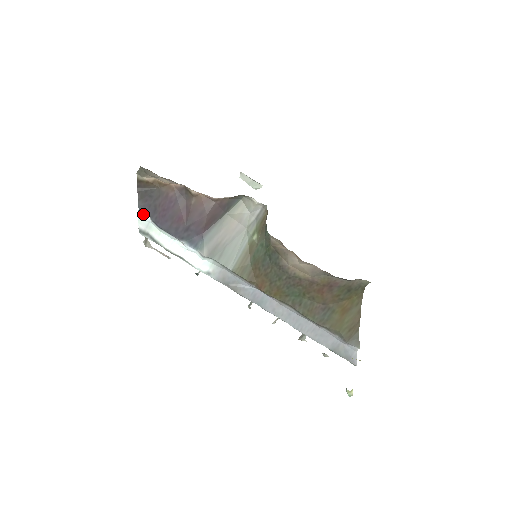
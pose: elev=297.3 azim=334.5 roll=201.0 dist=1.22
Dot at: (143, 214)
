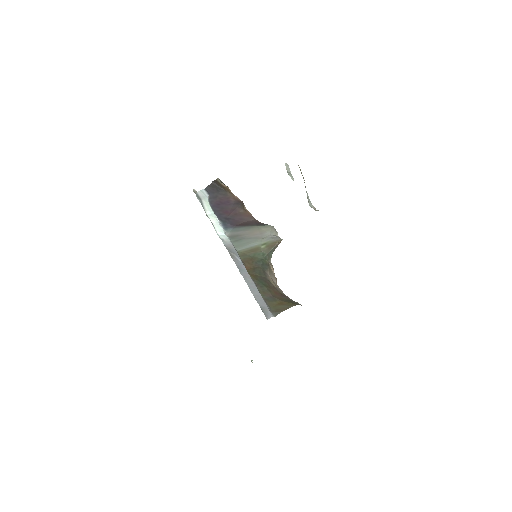
Dot at: (206, 192)
